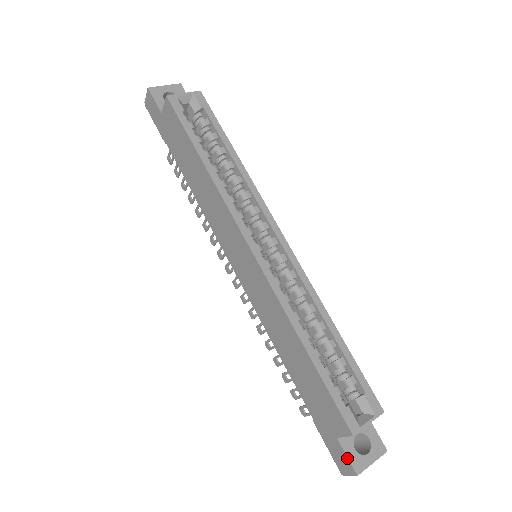
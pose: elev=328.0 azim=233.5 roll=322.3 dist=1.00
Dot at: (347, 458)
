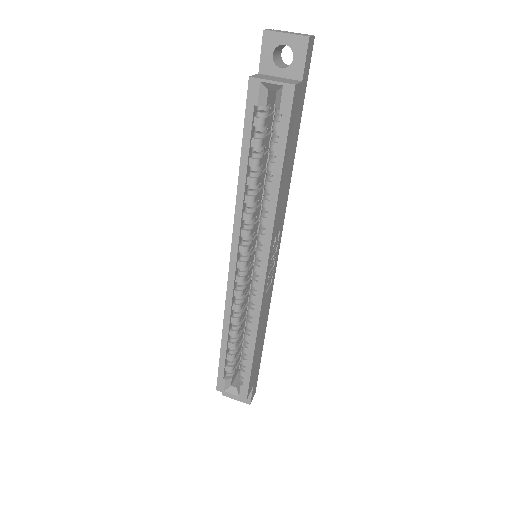
Dot at: occluded
